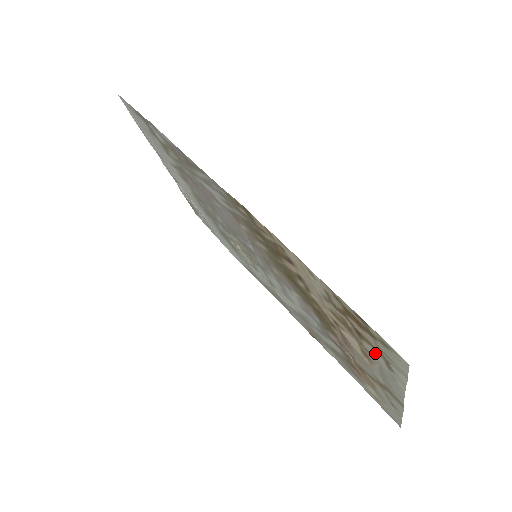
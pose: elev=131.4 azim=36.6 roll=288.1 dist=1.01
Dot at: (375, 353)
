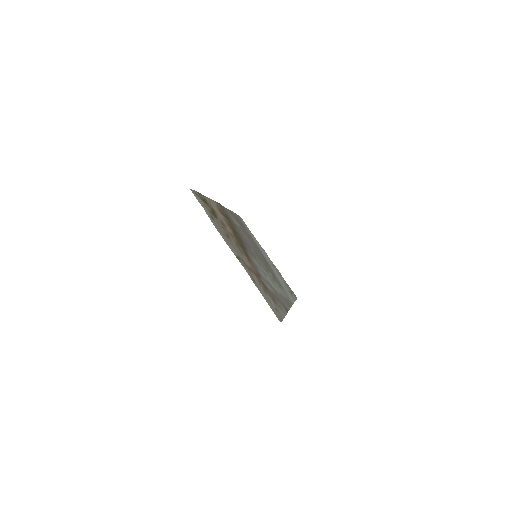
Dot at: (214, 218)
